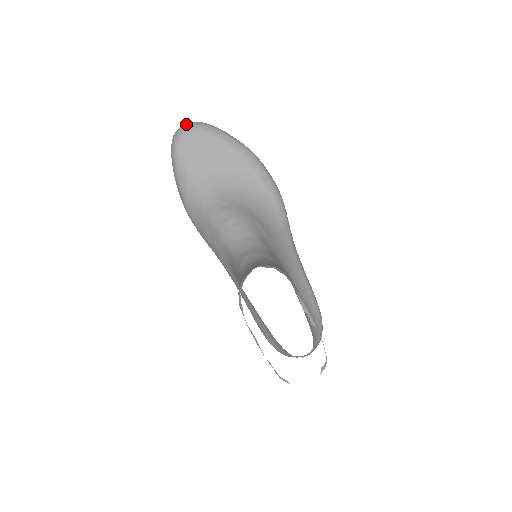
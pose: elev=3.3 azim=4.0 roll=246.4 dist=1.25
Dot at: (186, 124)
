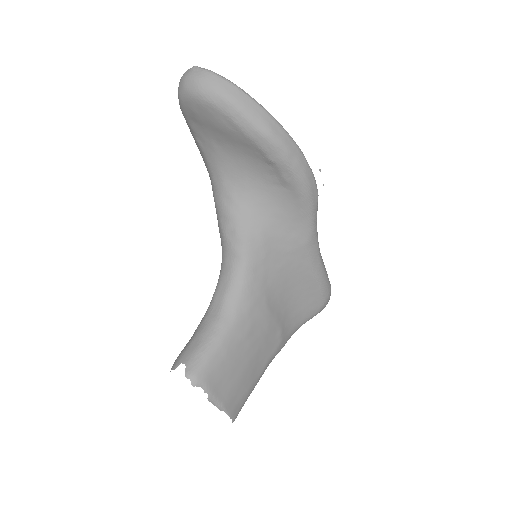
Dot at: (189, 79)
